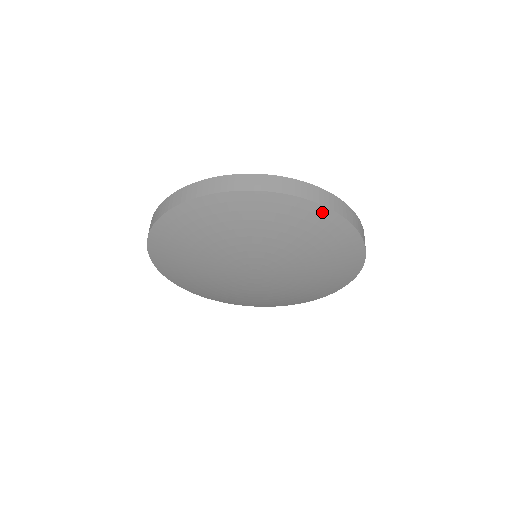
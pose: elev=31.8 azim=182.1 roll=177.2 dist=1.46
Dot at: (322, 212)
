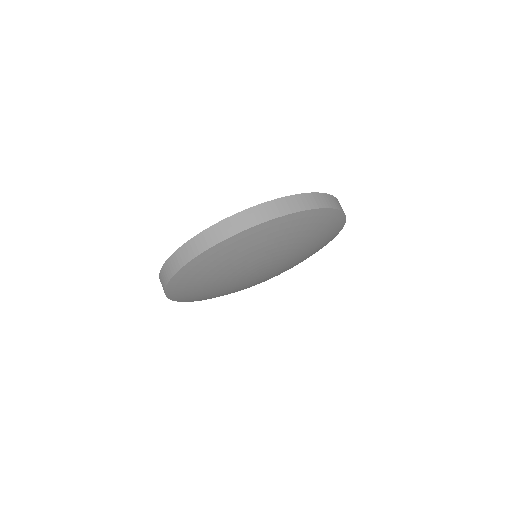
Dot at: (342, 222)
